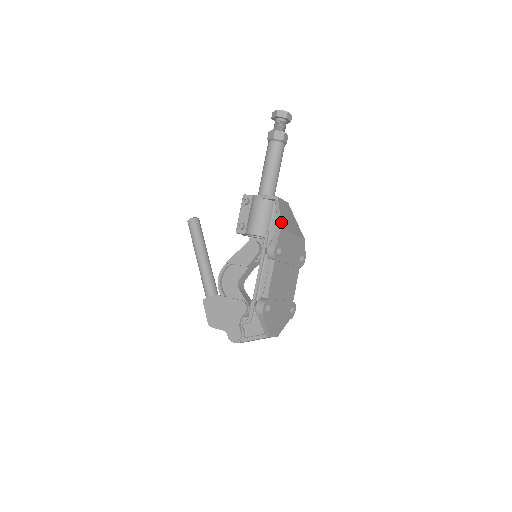
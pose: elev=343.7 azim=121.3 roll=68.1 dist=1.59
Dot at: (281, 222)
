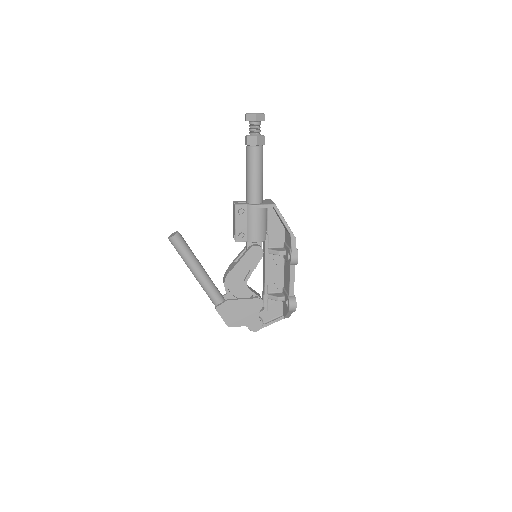
Dot at: occluded
